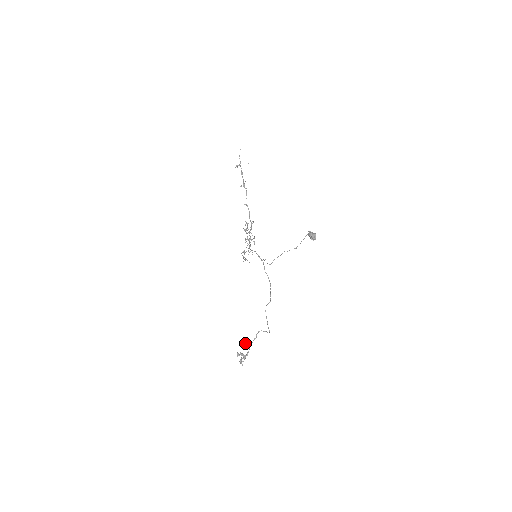
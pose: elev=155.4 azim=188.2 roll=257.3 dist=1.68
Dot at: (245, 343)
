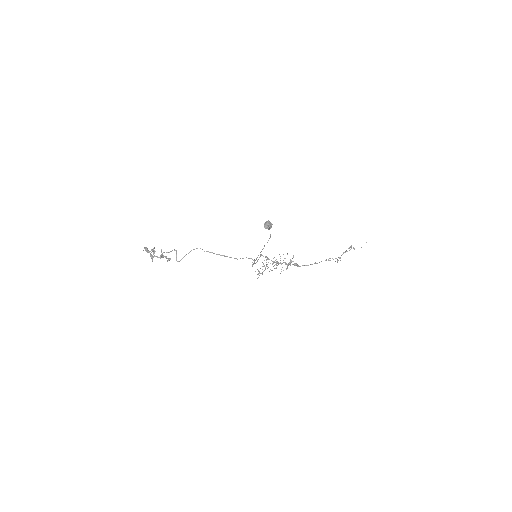
Dot at: (168, 260)
